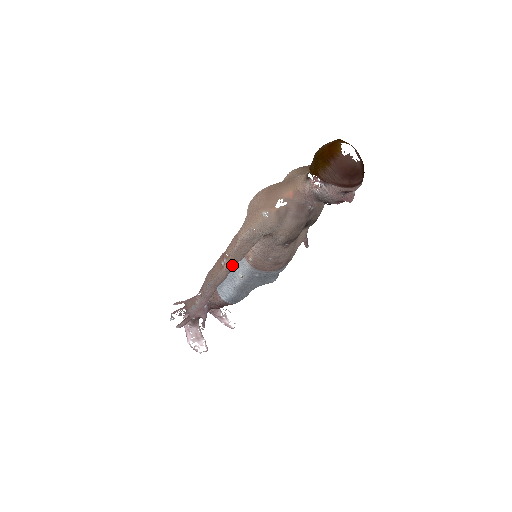
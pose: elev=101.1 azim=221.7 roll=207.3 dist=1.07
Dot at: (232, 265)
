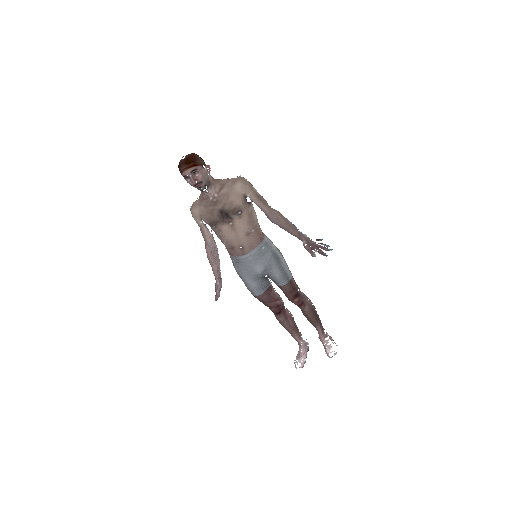
Dot at: (208, 248)
